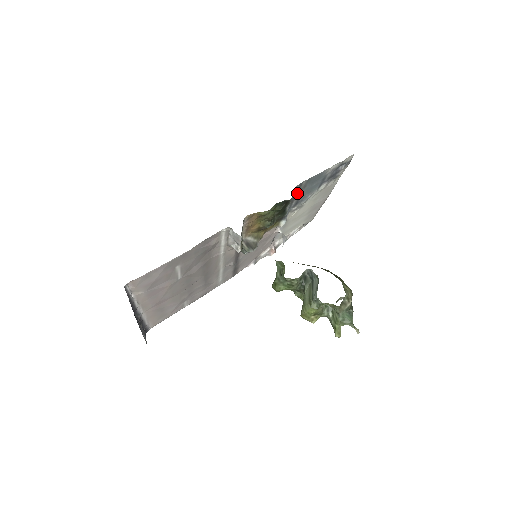
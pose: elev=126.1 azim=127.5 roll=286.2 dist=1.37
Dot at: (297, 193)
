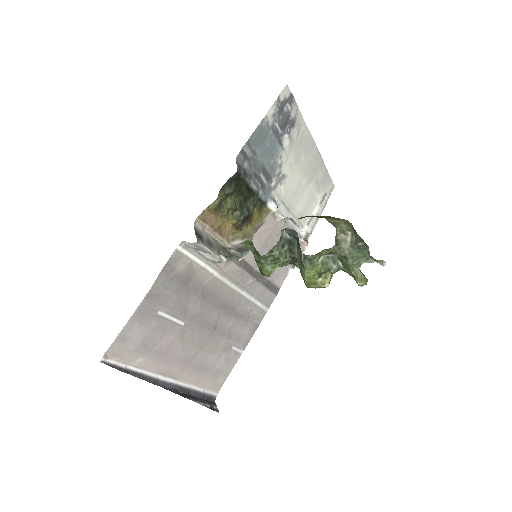
Dot at: (252, 165)
